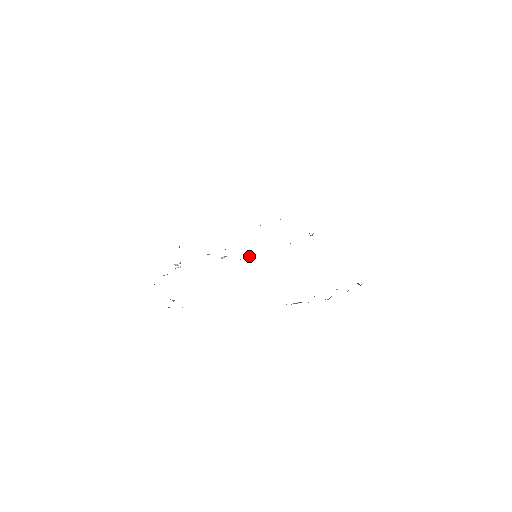
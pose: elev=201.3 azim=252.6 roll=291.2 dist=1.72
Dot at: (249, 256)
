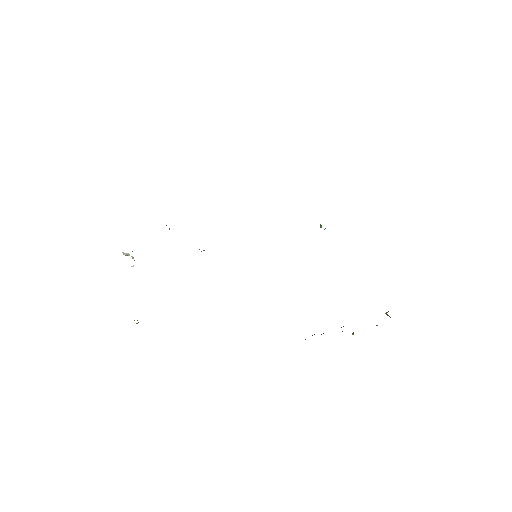
Dot at: occluded
